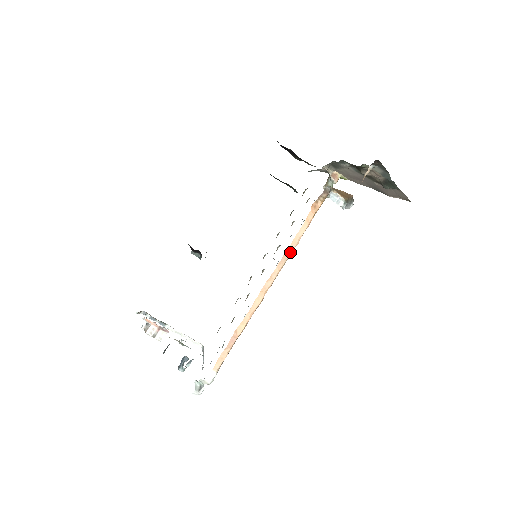
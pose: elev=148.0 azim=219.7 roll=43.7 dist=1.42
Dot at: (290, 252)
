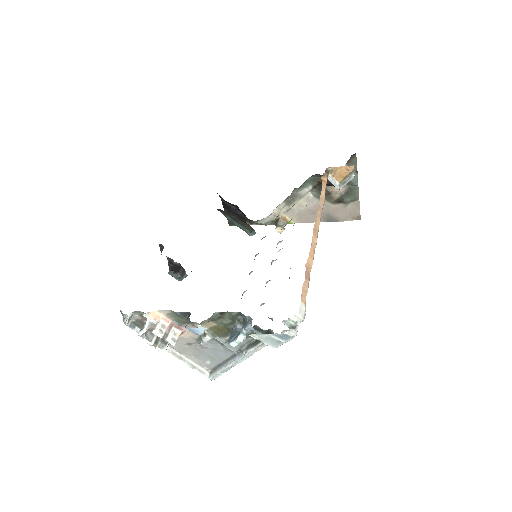
Dot at: (322, 206)
